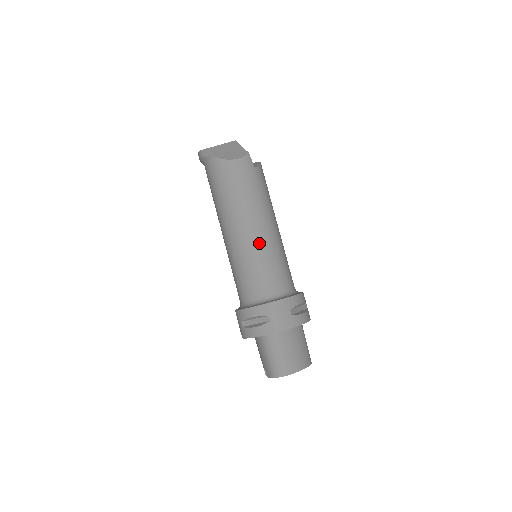
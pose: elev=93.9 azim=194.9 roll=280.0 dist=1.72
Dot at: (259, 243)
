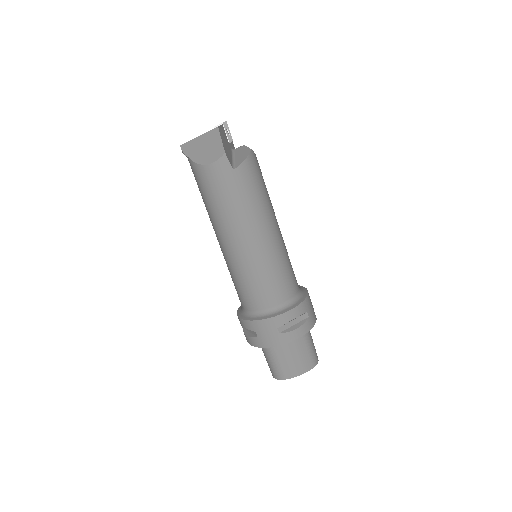
Dot at: (243, 258)
